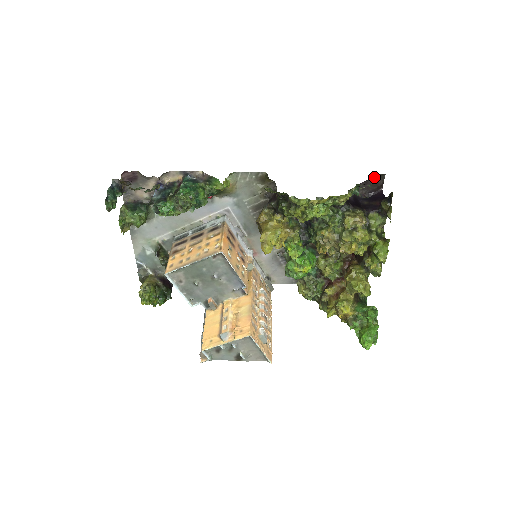
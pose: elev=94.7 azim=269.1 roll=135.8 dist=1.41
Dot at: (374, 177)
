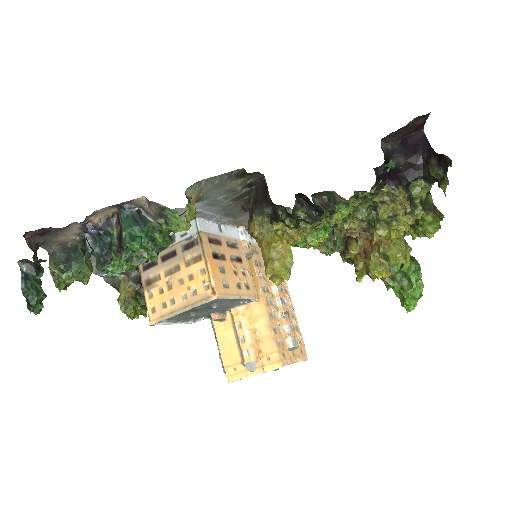
Dot at: (412, 121)
